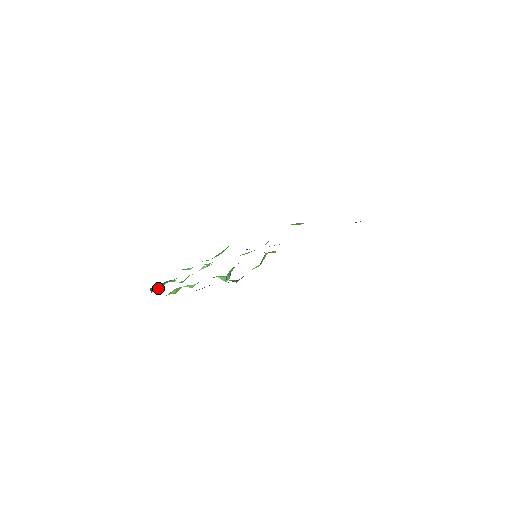
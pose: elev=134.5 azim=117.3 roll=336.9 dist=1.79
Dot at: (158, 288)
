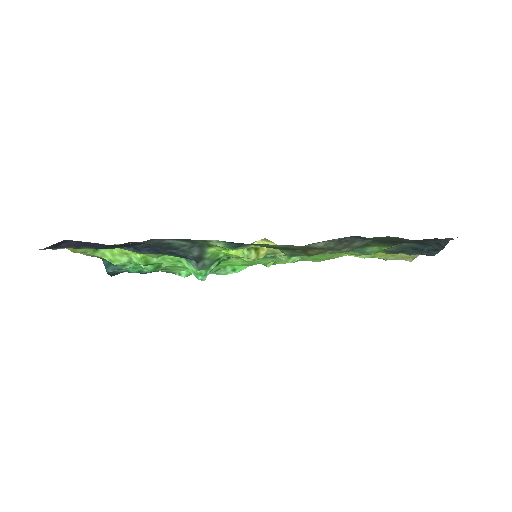
Dot at: (118, 269)
